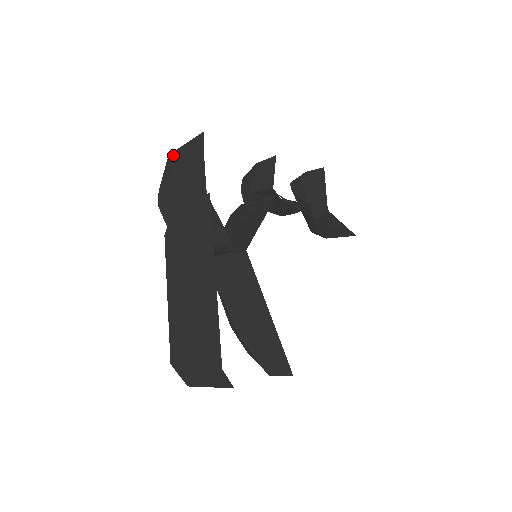
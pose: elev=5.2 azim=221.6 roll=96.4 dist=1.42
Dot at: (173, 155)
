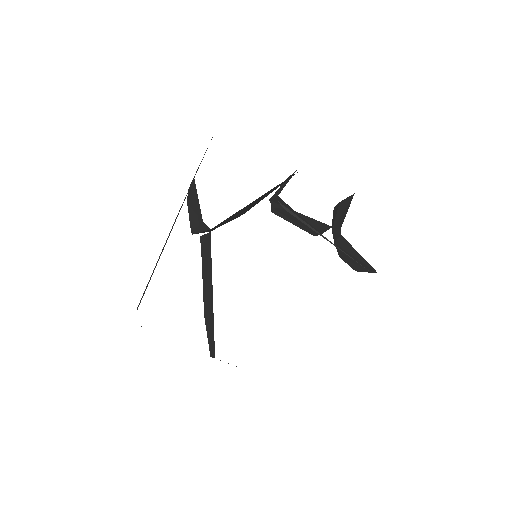
Dot at: occluded
